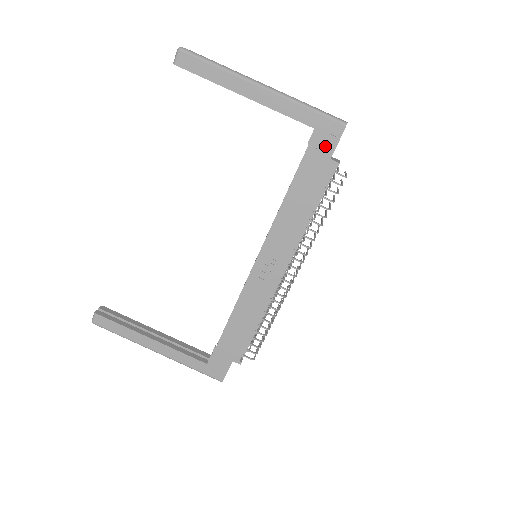
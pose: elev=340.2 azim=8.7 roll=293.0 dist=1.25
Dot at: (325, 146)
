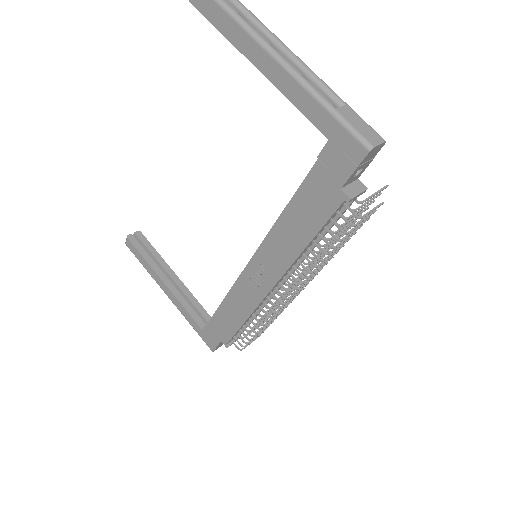
Dot at: (337, 169)
